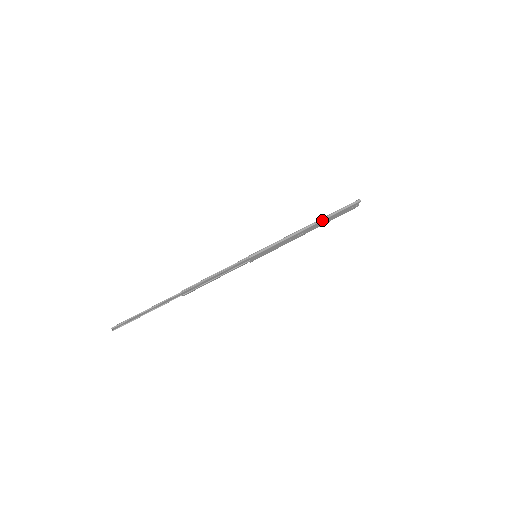
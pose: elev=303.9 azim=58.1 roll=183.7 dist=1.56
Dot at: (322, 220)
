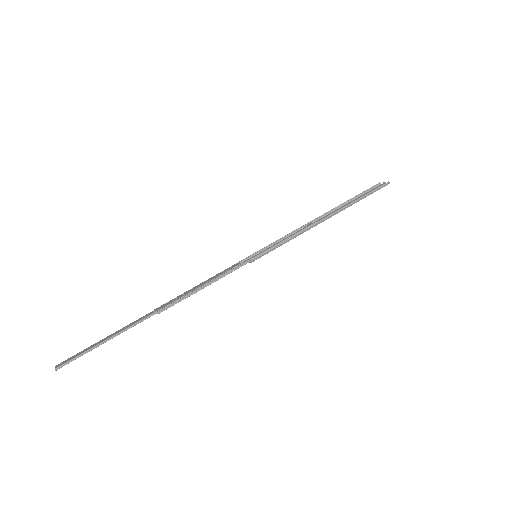
Dot at: occluded
